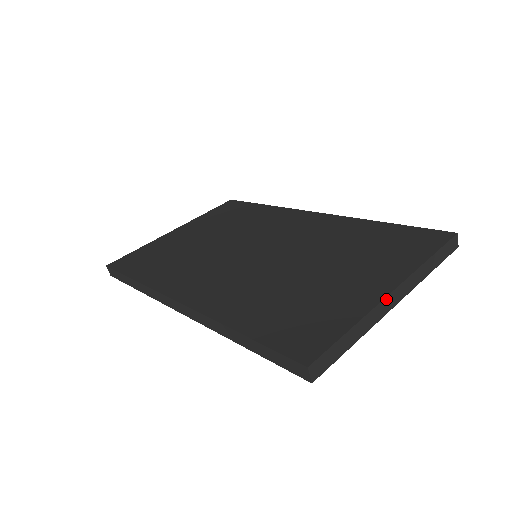
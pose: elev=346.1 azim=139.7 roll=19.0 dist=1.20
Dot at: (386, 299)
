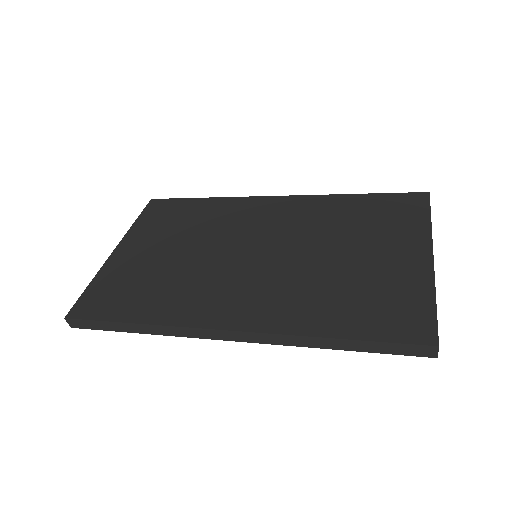
Dot at: occluded
